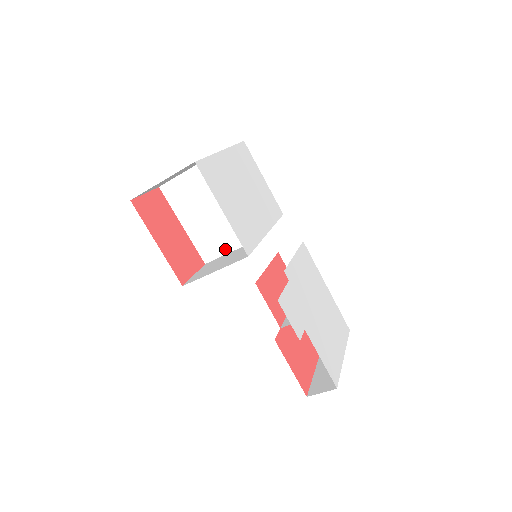
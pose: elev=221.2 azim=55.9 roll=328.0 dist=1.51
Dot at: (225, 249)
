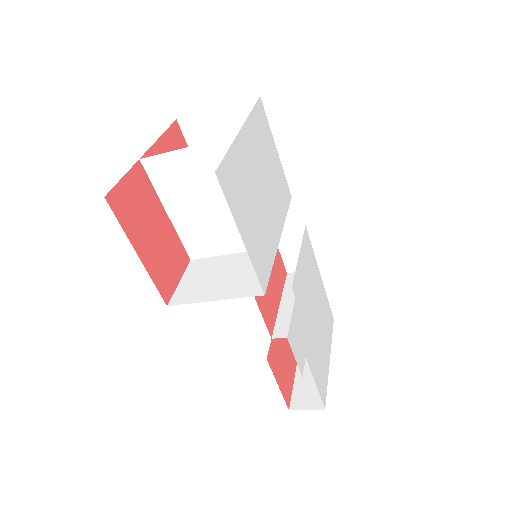
Dot at: (221, 250)
